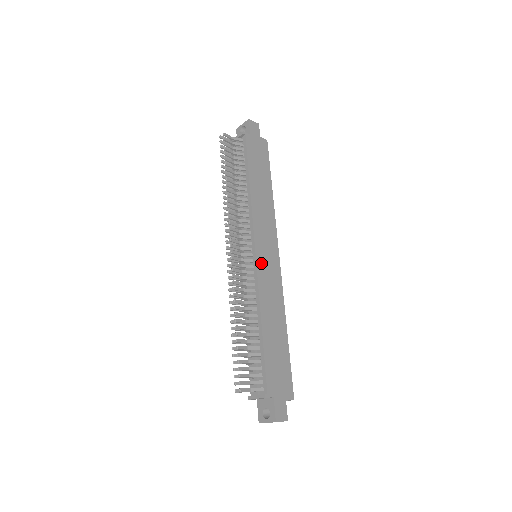
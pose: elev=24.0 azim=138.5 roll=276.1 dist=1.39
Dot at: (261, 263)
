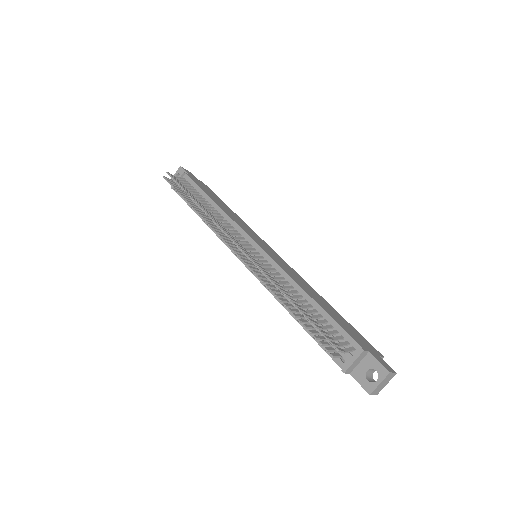
Dot at: (268, 253)
